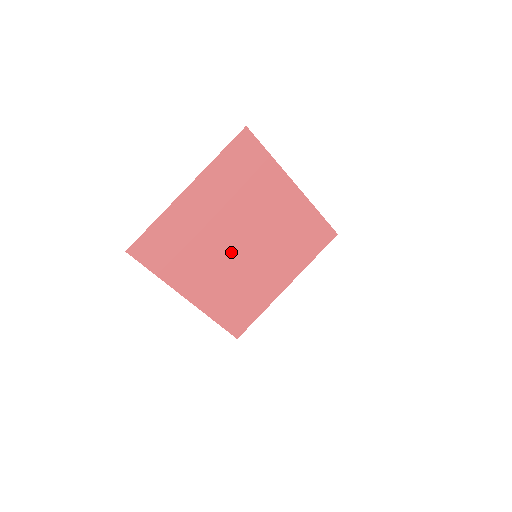
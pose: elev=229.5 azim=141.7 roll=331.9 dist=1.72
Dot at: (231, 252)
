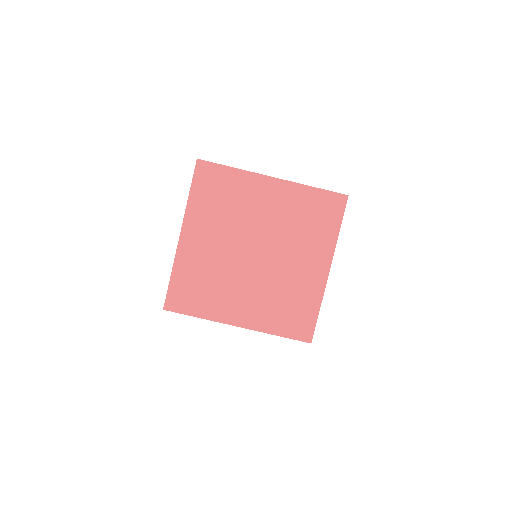
Dot at: (252, 266)
